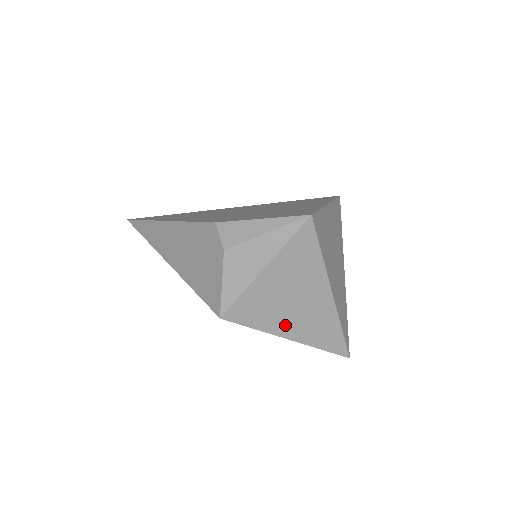
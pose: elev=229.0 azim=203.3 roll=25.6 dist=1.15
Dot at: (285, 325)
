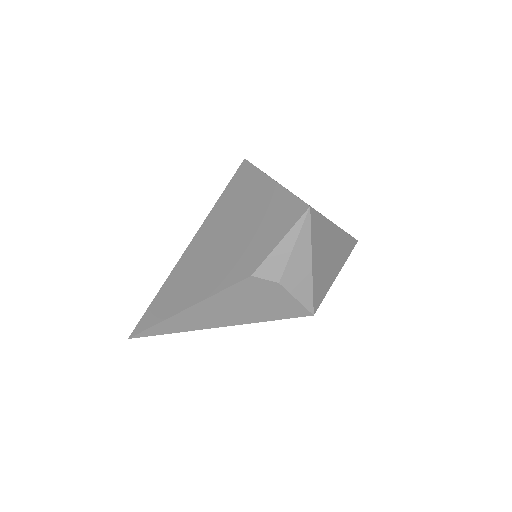
Dot at: (333, 272)
